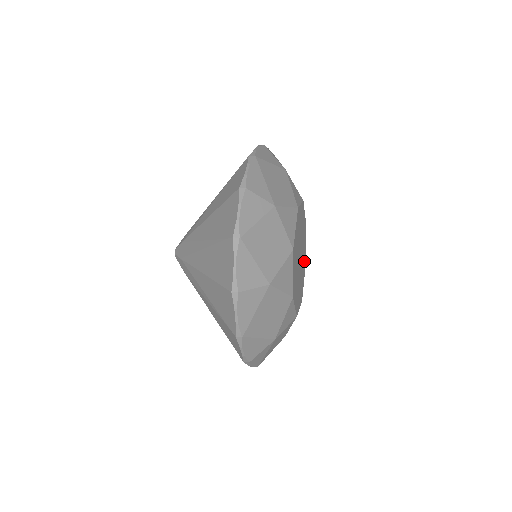
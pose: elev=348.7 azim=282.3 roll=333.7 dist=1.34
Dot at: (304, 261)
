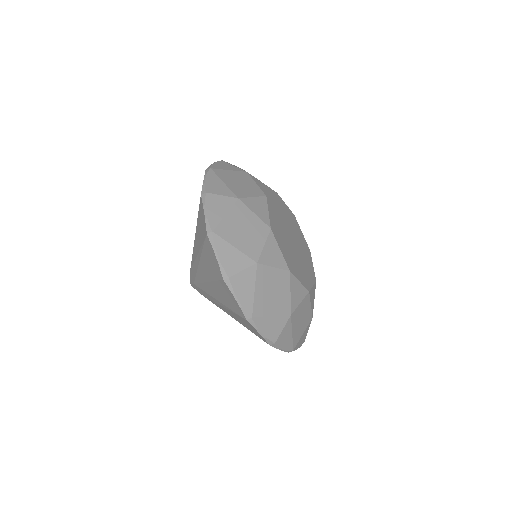
Dot at: (305, 278)
